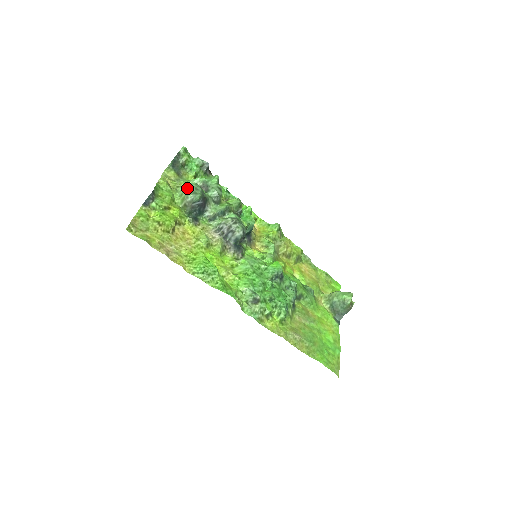
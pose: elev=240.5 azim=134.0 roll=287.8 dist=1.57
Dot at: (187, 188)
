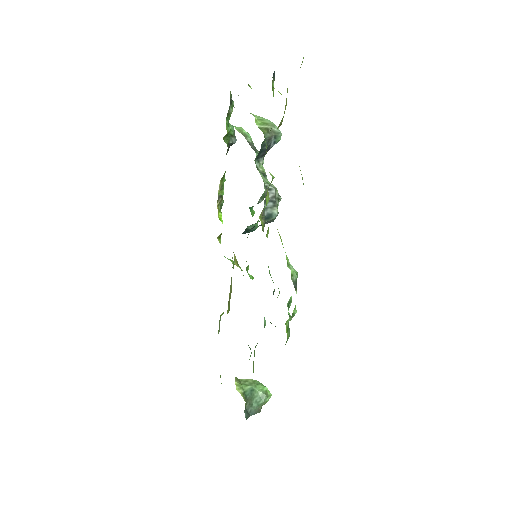
Dot at: occluded
